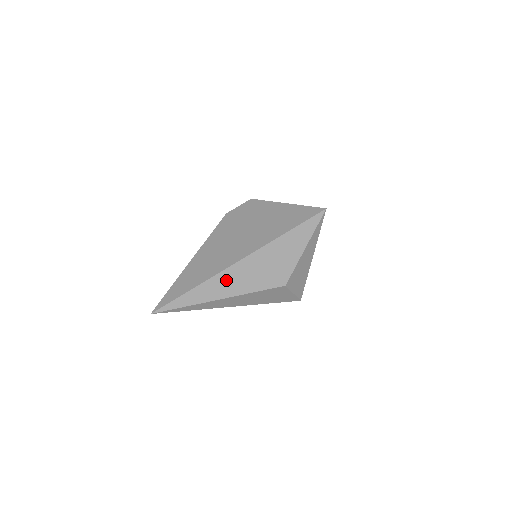
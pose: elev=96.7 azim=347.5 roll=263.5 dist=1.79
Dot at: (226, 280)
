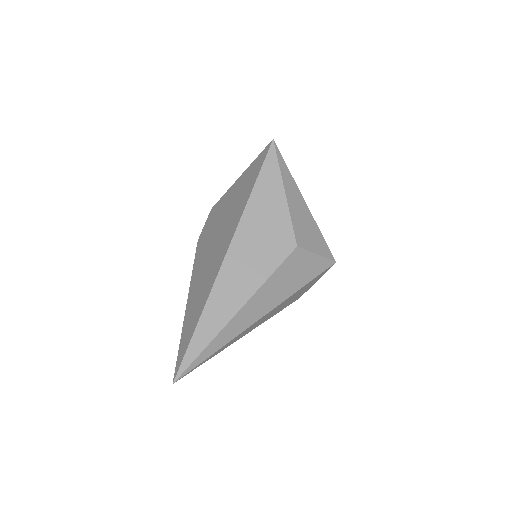
Dot at: (228, 286)
